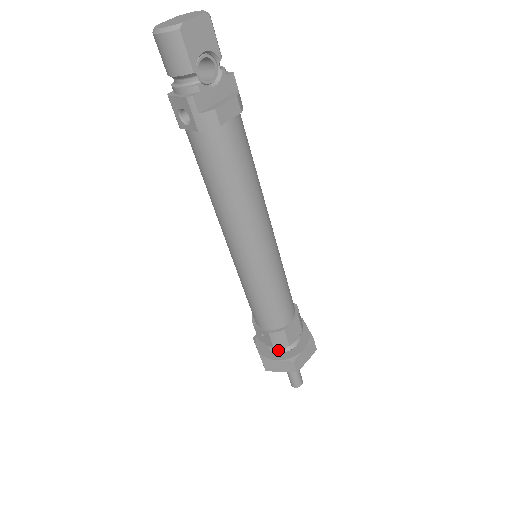
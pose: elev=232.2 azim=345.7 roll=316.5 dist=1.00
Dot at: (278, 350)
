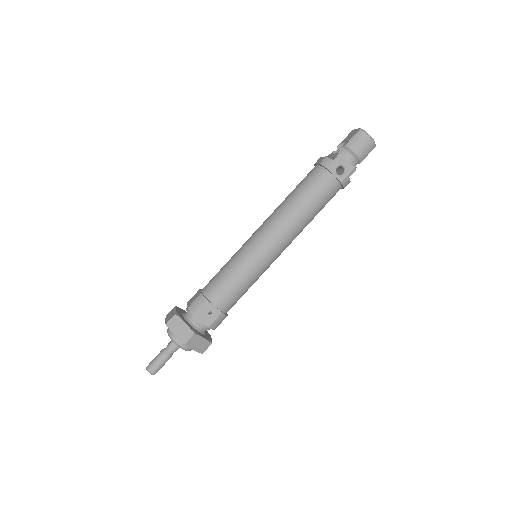
Dot at: (201, 331)
